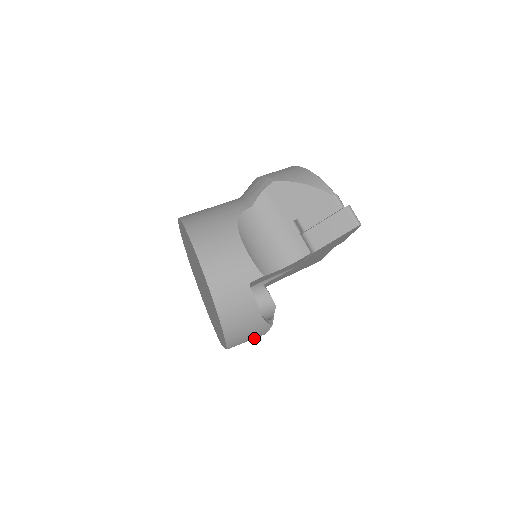
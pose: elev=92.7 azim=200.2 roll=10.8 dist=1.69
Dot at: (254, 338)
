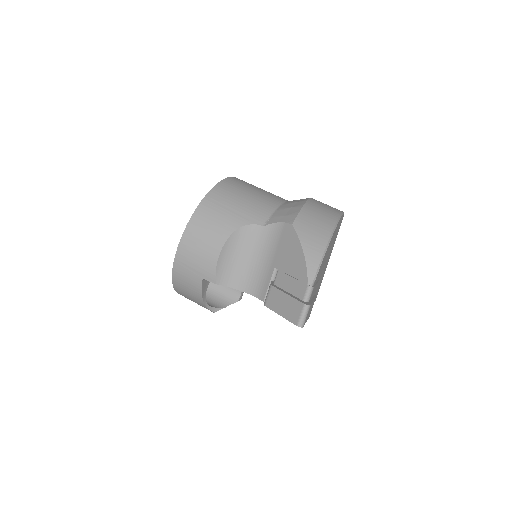
Dot at: occluded
